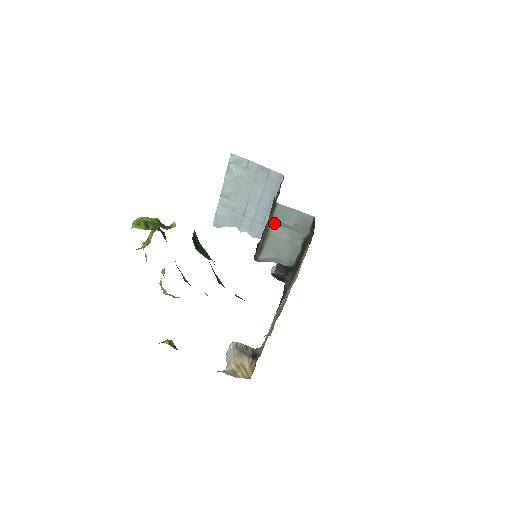
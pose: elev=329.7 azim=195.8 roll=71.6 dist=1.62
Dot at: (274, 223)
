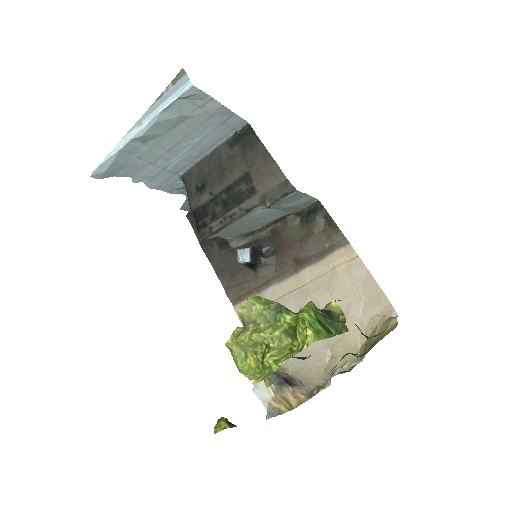
Dot at: (270, 207)
